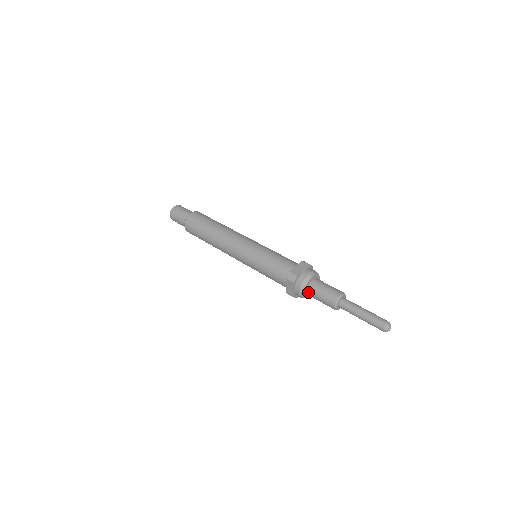
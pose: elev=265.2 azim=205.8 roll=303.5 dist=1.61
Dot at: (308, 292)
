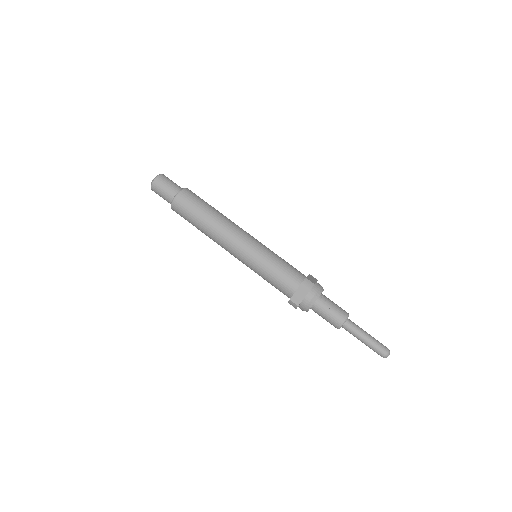
Dot at: (312, 309)
